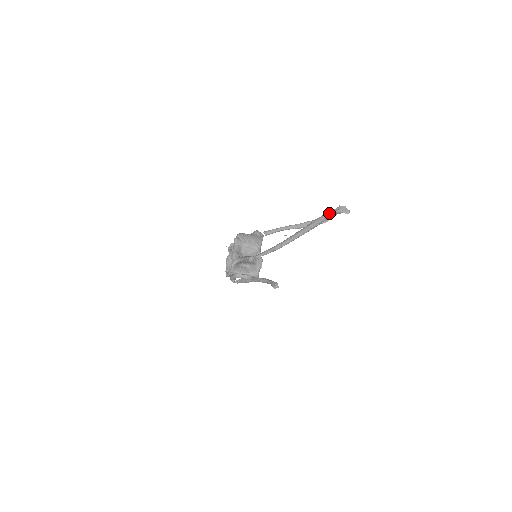
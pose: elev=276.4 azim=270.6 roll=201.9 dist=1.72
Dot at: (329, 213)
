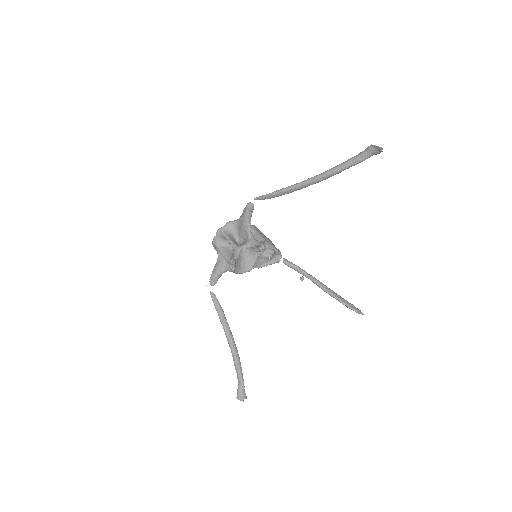
Dot at: (360, 153)
